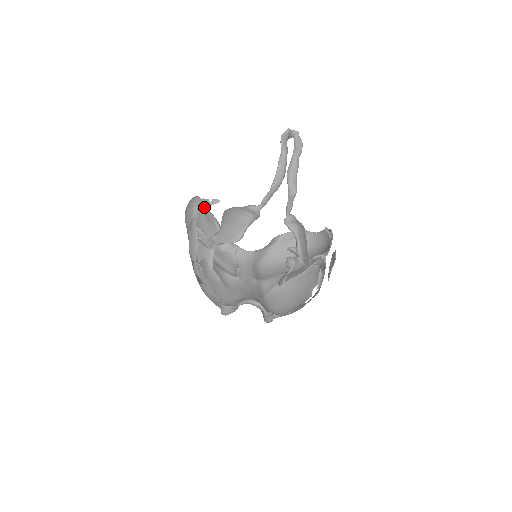
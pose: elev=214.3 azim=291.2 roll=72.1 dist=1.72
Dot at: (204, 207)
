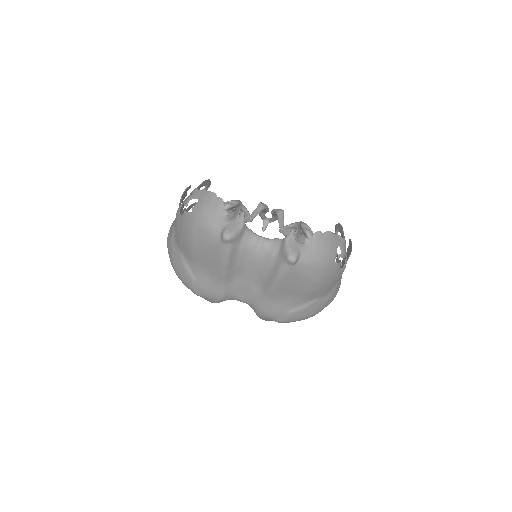
Dot at: (194, 203)
